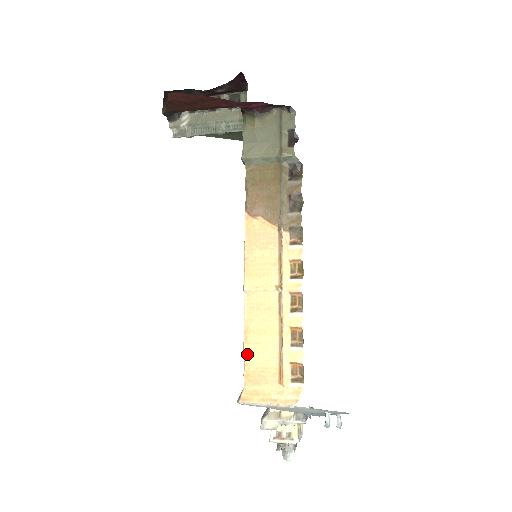
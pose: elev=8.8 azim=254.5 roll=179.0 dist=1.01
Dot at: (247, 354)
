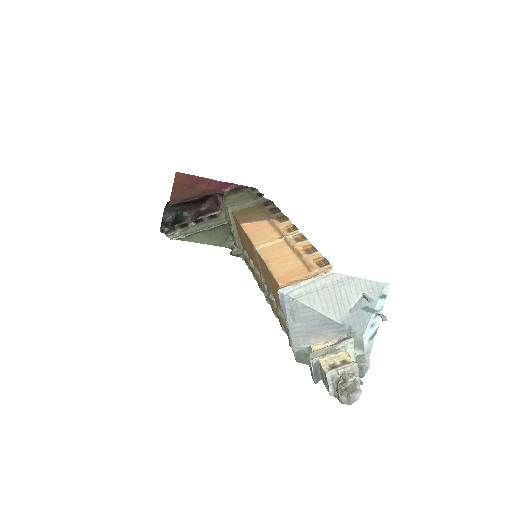
Dot at: (273, 270)
